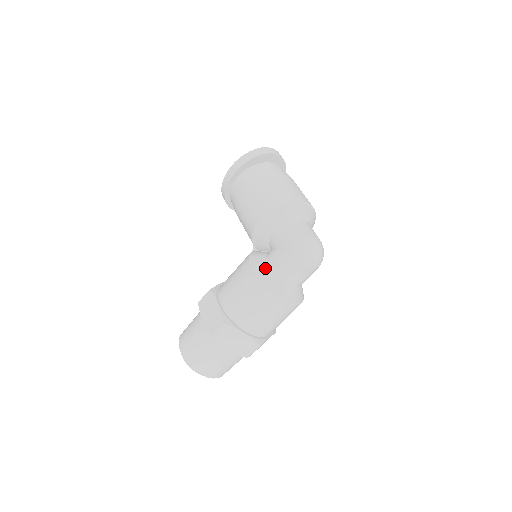
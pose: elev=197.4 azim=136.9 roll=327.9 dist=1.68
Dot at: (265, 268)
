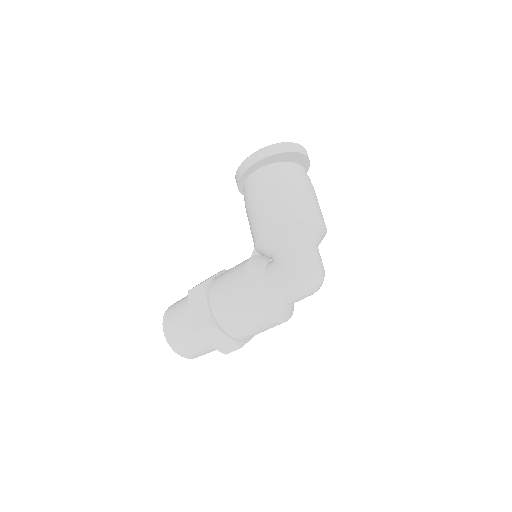
Dot at: (261, 283)
